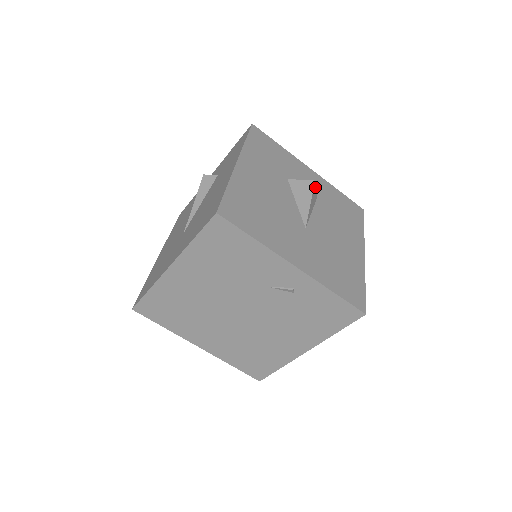
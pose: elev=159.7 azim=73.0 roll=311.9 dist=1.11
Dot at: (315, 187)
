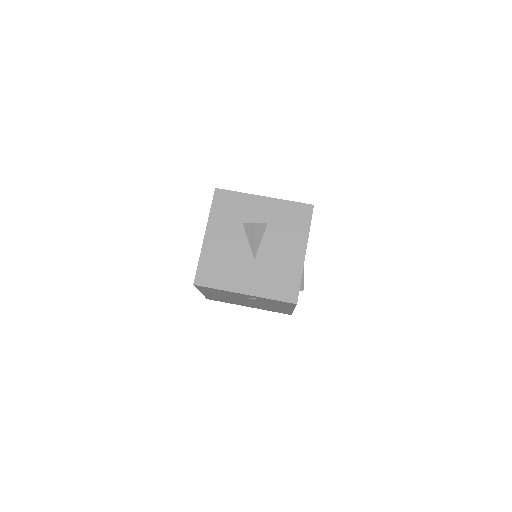
Dot at: (258, 224)
